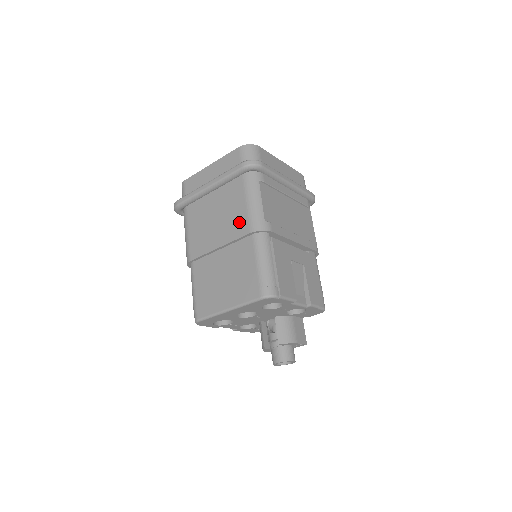
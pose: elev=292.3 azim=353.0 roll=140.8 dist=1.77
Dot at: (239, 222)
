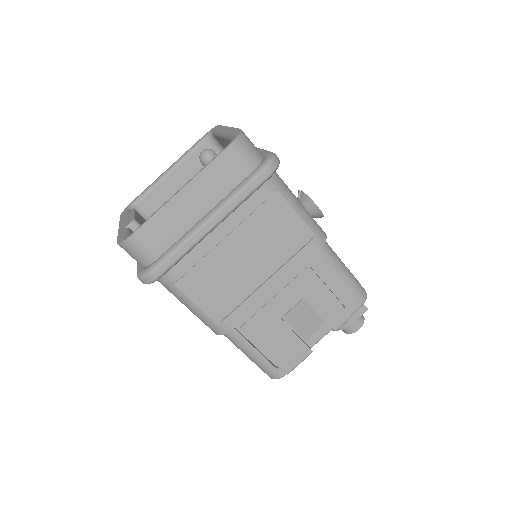
Dot at: occluded
